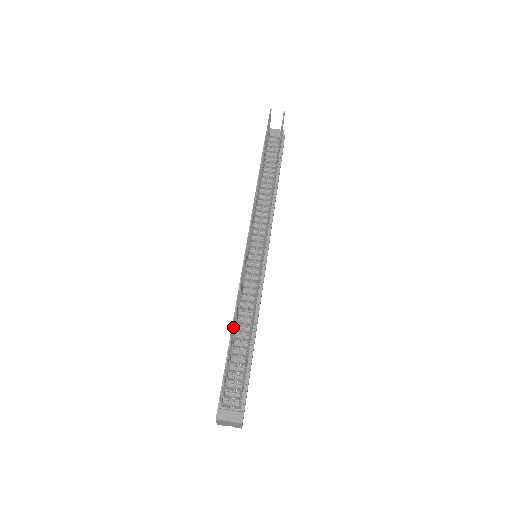
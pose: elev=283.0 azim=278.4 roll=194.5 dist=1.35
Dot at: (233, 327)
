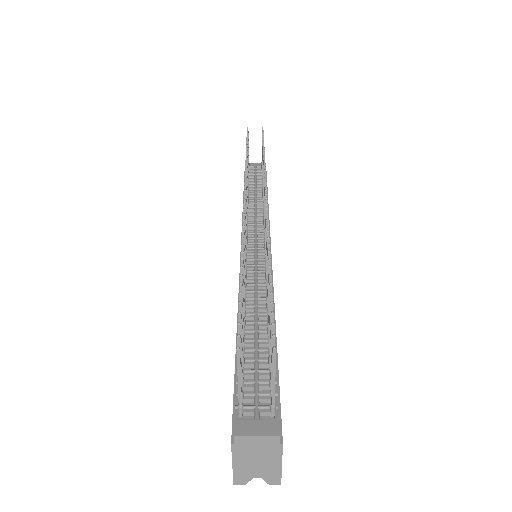
Dot at: occluded
